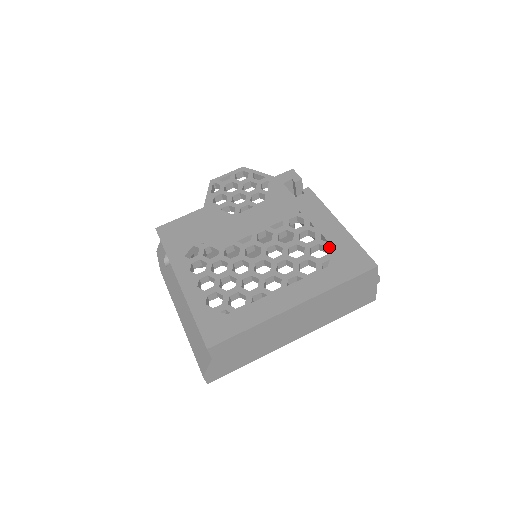
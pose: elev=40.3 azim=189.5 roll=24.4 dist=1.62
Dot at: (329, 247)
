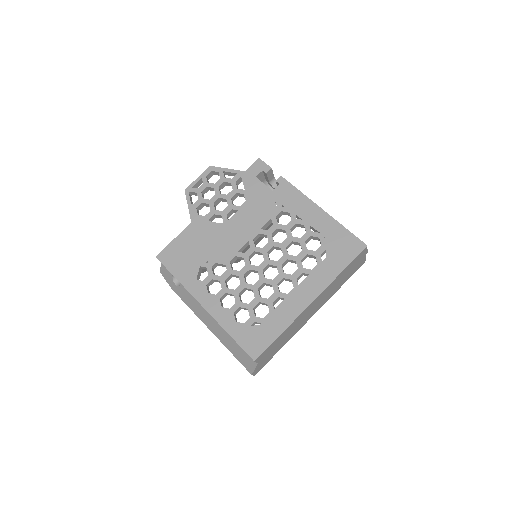
Dot at: (321, 237)
